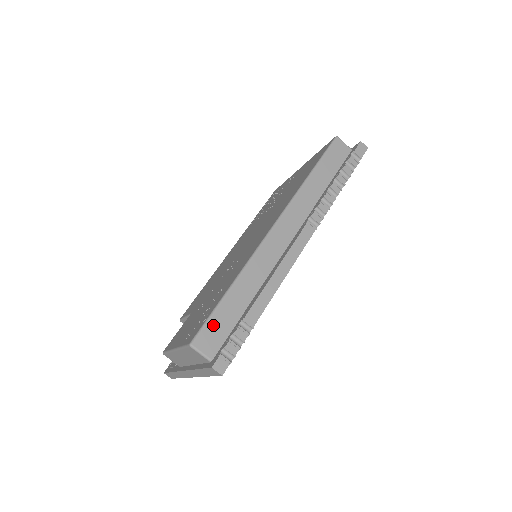
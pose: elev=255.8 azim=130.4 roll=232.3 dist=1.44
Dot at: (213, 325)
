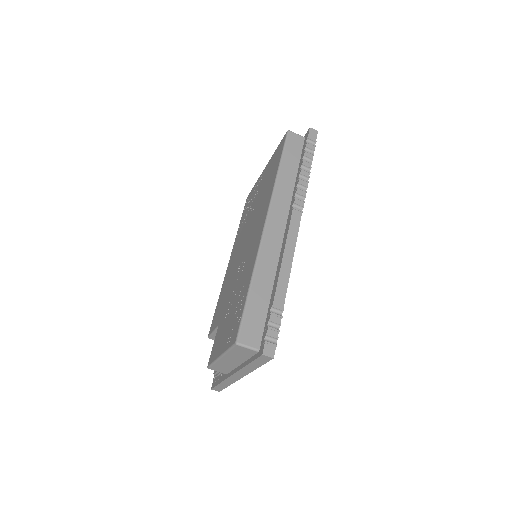
Dot at: (249, 320)
